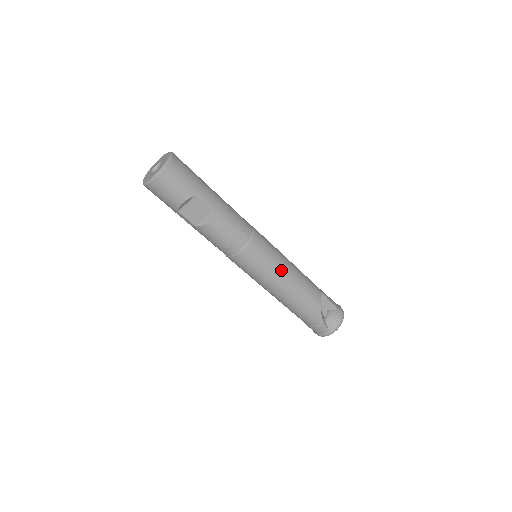
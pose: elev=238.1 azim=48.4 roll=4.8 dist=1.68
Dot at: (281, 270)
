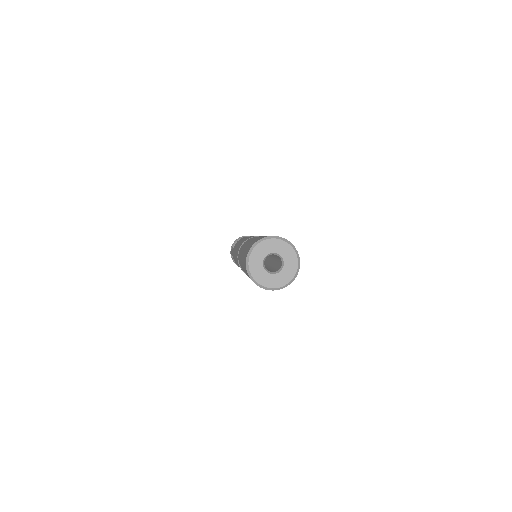
Dot at: occluded
